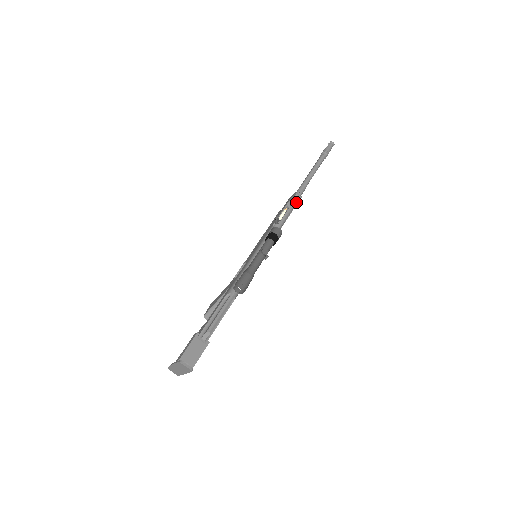
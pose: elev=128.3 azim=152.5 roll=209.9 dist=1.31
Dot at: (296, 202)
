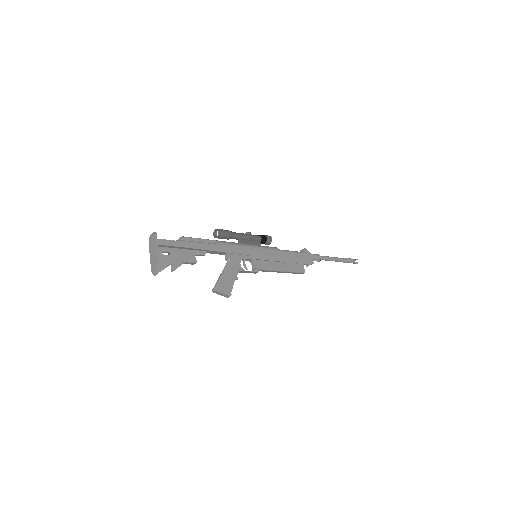
Dot at: (302, 251)
